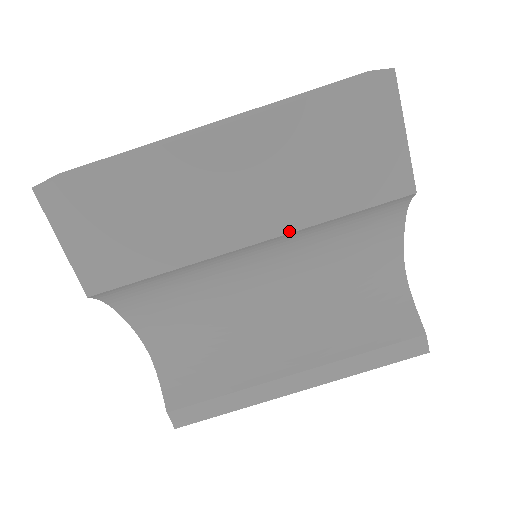
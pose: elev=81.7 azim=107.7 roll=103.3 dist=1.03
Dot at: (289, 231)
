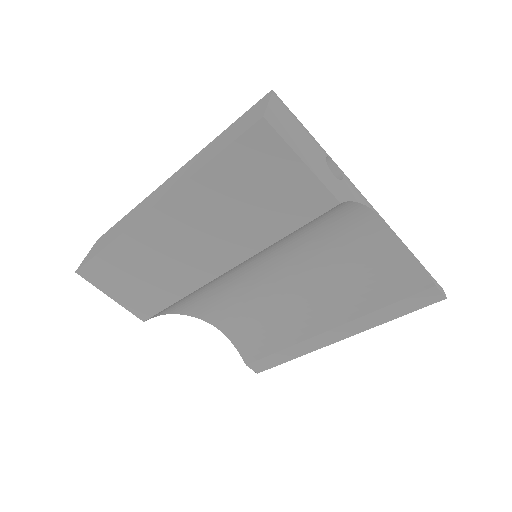
Dot at: (248, 257)
